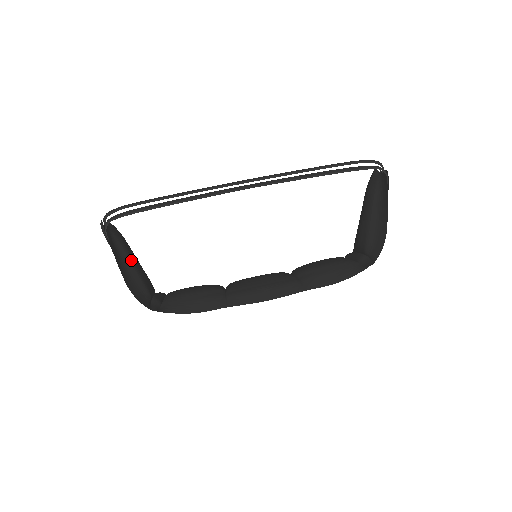
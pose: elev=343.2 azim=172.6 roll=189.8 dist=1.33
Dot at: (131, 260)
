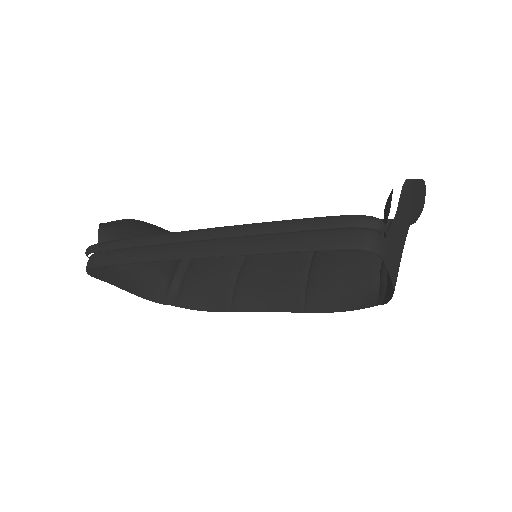
Dot at: occluded
